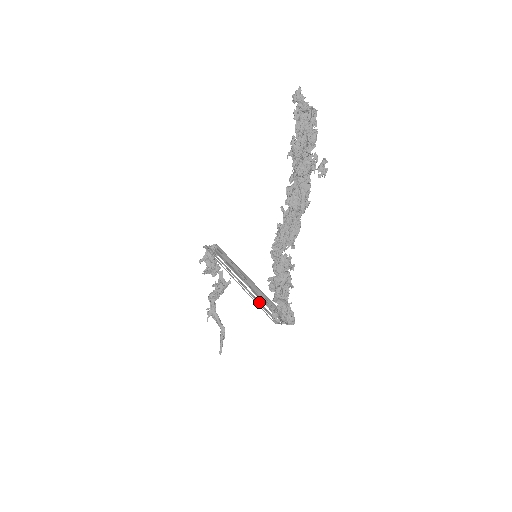
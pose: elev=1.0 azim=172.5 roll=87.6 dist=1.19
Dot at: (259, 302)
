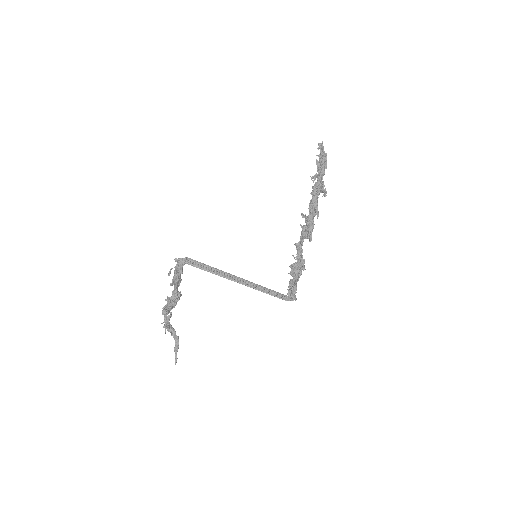
Dot at: (264, 290)
